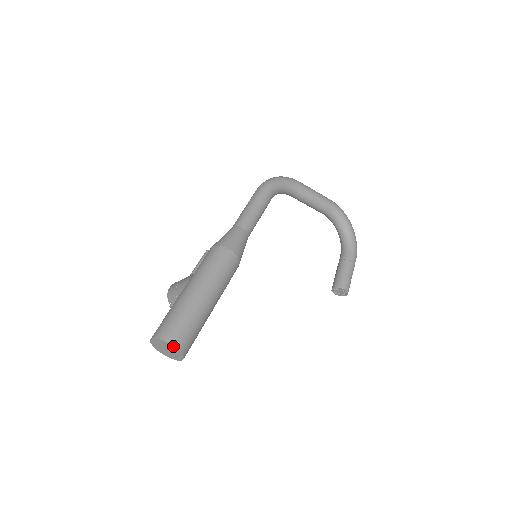
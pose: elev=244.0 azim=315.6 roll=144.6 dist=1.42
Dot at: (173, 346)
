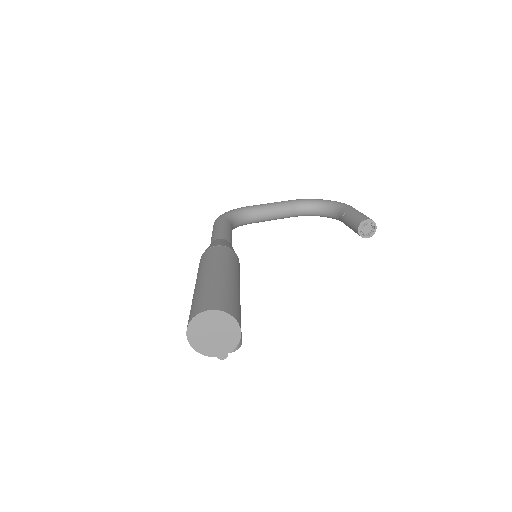
Dot at: (208, 310)
